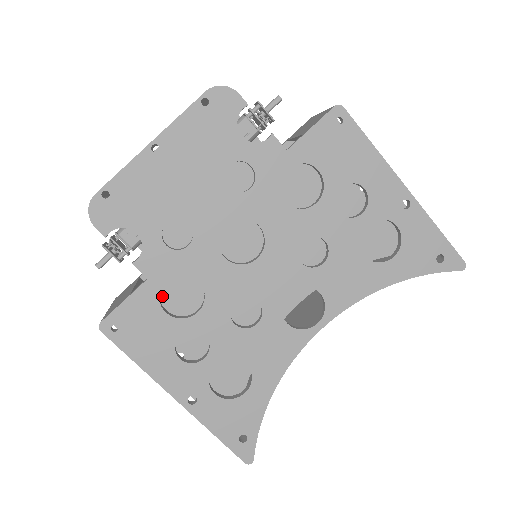
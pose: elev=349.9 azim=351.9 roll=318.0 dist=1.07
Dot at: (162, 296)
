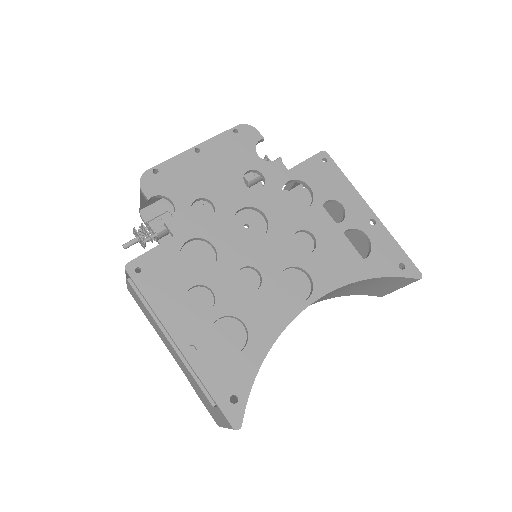
Dot at: occluded
